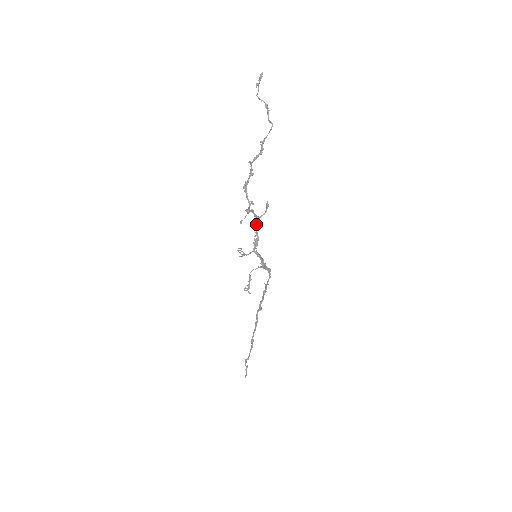
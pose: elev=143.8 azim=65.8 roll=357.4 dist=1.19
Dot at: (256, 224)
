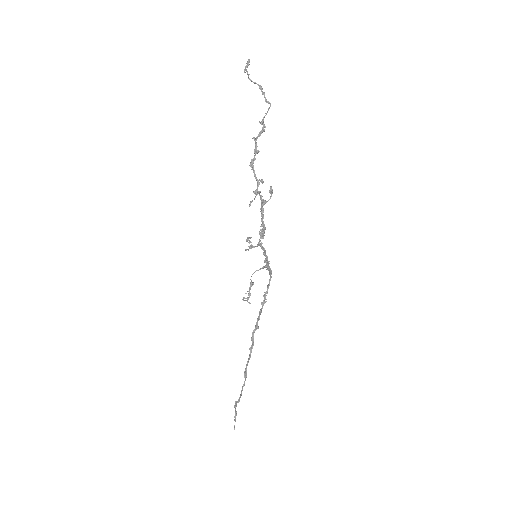
Dot at: (263, 210)
